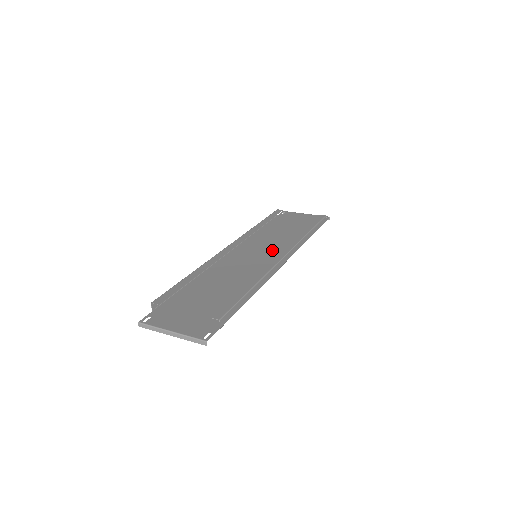
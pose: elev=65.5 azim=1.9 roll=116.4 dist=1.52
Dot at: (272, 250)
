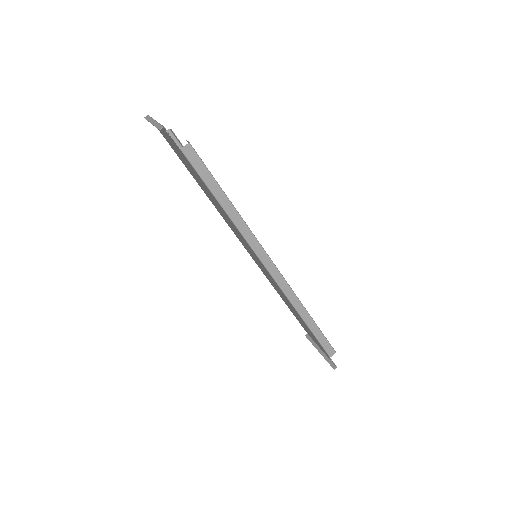
Dot at: occluded
